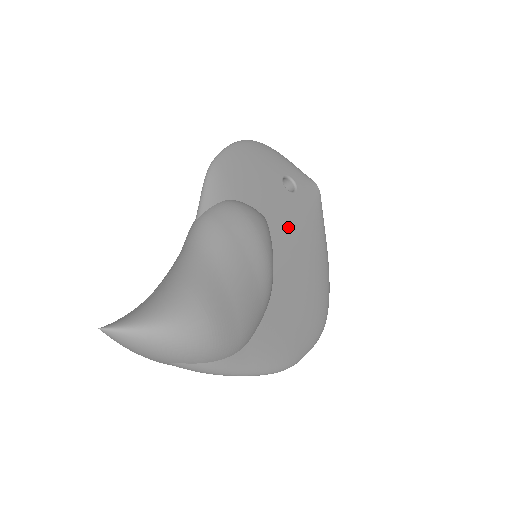
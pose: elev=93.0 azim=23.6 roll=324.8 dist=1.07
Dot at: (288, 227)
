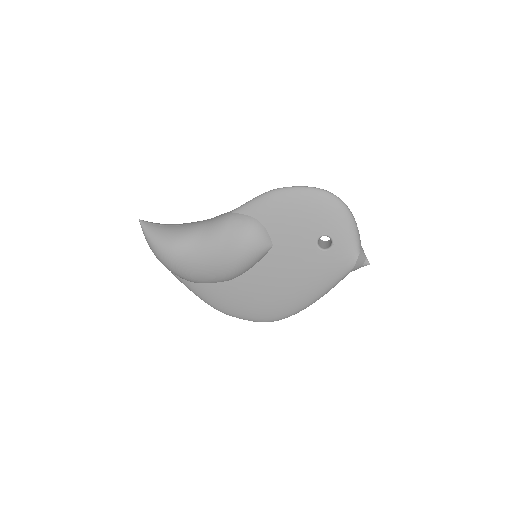
Dot at: (288, 263)
